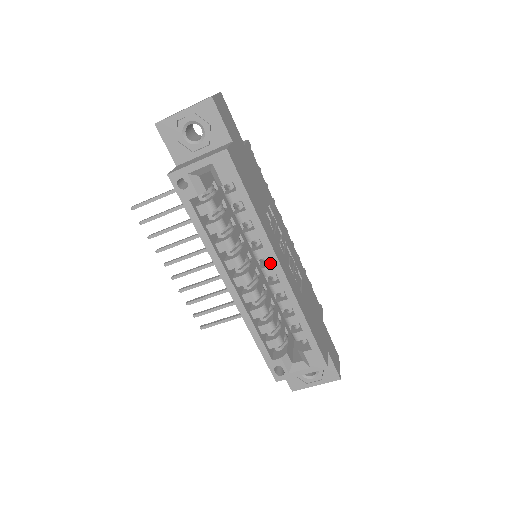
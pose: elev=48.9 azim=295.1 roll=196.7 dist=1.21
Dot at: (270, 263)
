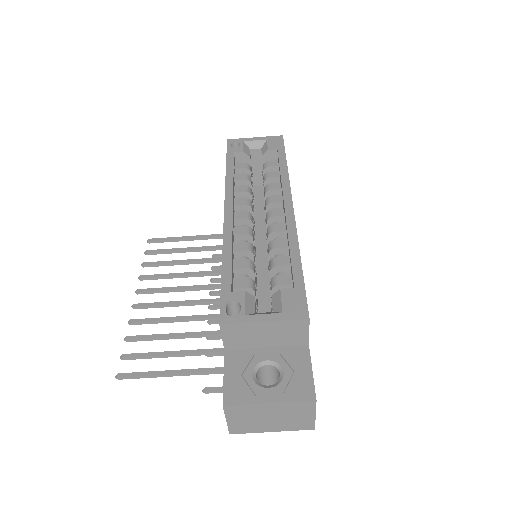
Dot at: occluded
